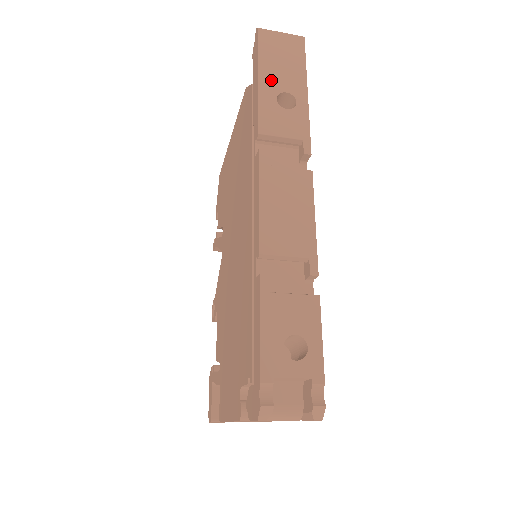
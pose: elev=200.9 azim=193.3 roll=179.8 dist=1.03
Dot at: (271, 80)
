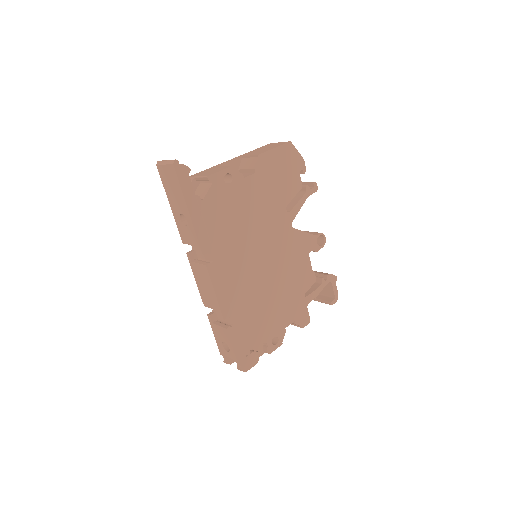
Dot at: (174, 206)
